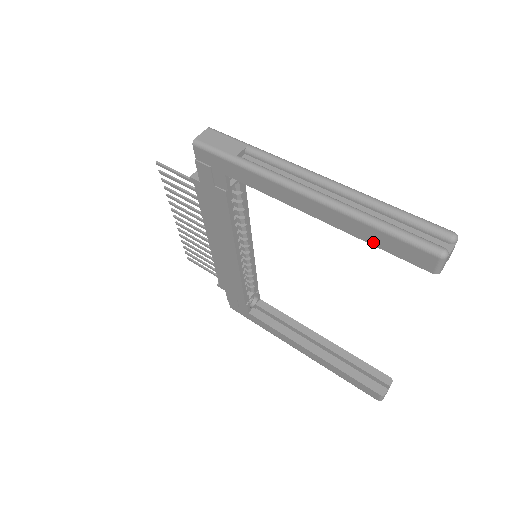
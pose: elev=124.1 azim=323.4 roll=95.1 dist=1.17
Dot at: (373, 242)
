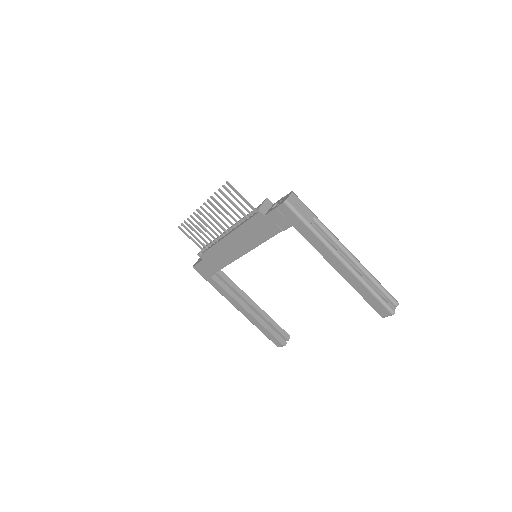
Dot at: (363, 295)
